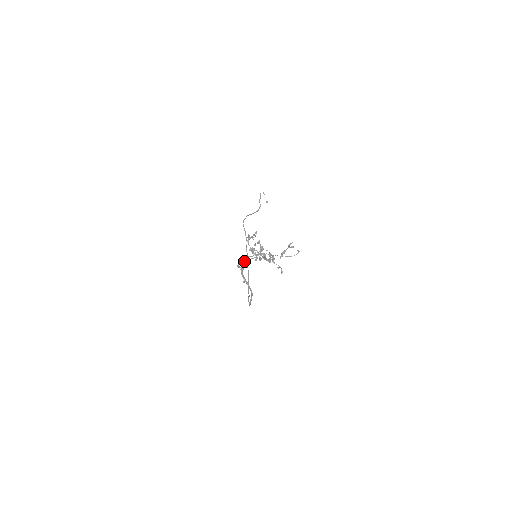
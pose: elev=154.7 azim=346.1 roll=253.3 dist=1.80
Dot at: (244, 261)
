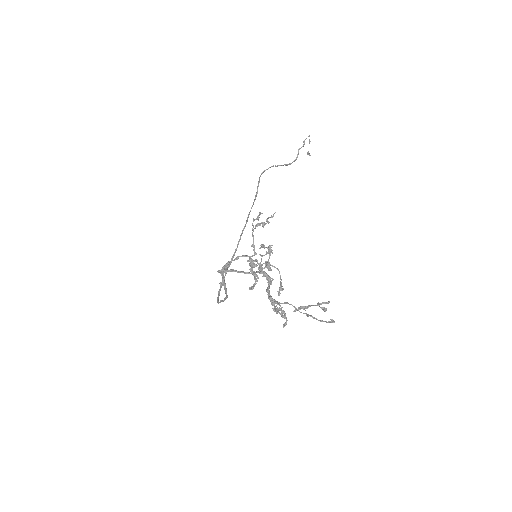
Dot at: (232, 271)
